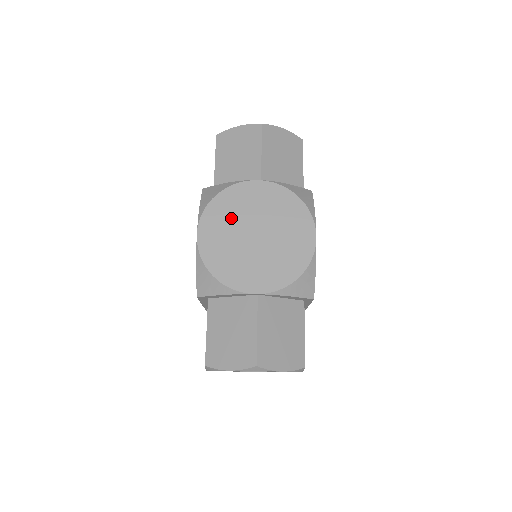
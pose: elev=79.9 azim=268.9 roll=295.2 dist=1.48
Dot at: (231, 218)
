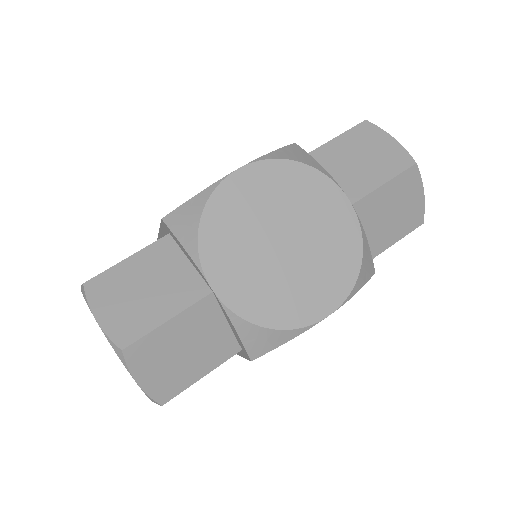
Dot at: (285, 198)
